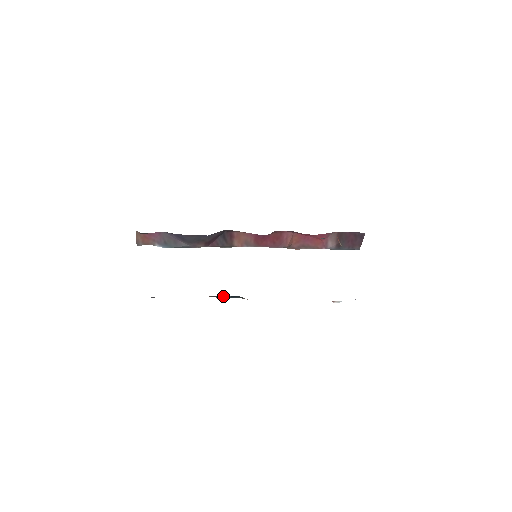
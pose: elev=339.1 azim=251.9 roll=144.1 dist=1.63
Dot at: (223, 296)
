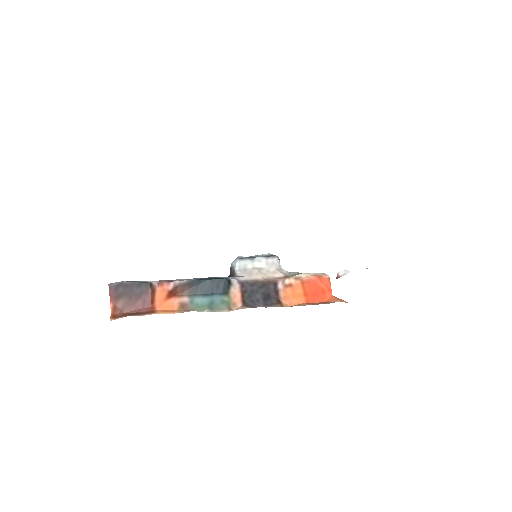
Dot at: (205, 287)
